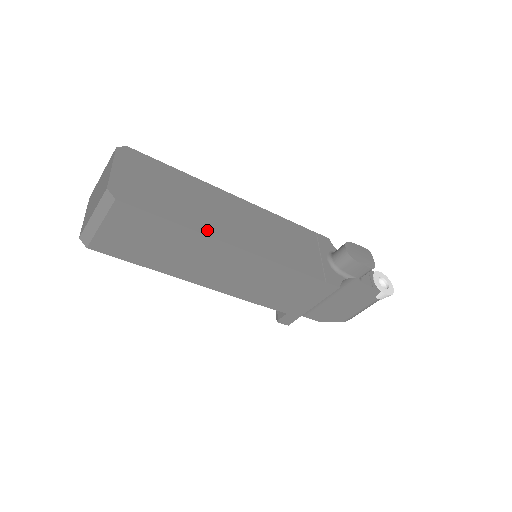
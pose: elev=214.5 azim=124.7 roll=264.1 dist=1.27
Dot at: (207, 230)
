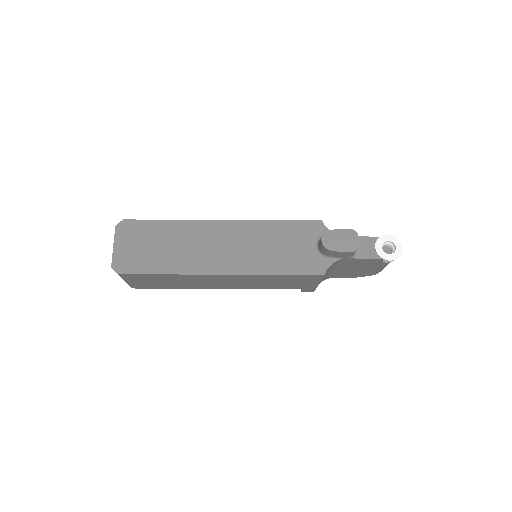
Dot at: (189, 269)
